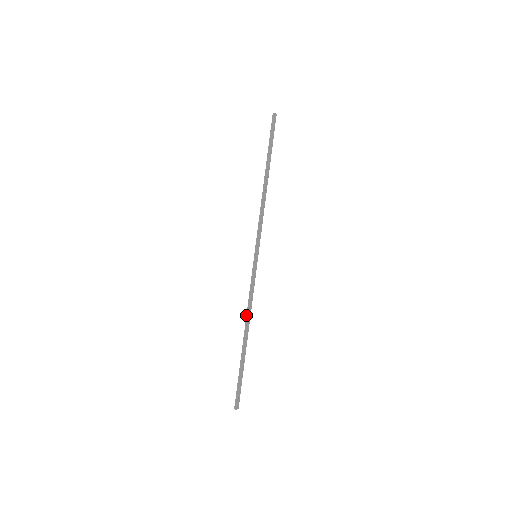
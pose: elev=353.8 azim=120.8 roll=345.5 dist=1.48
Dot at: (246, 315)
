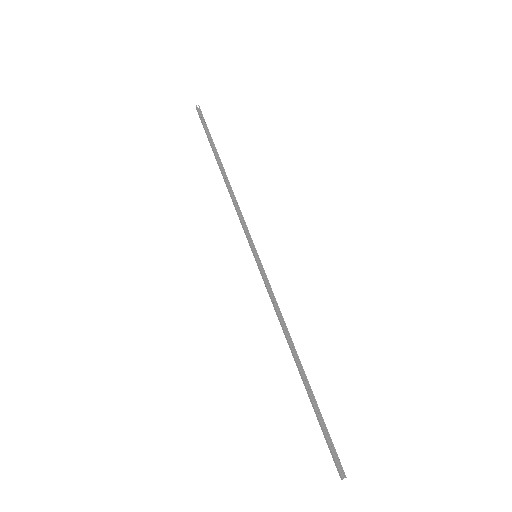
Dot at: (284, 334)
